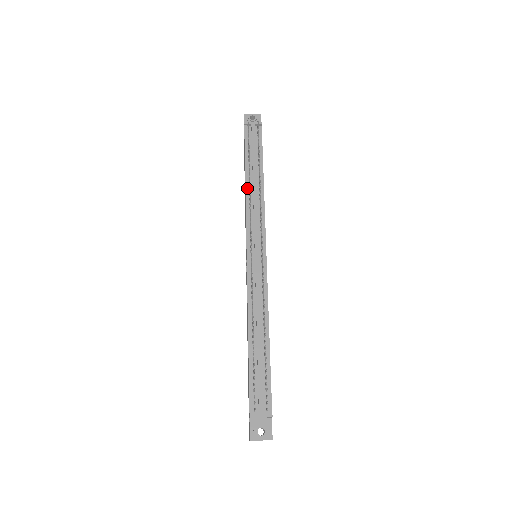
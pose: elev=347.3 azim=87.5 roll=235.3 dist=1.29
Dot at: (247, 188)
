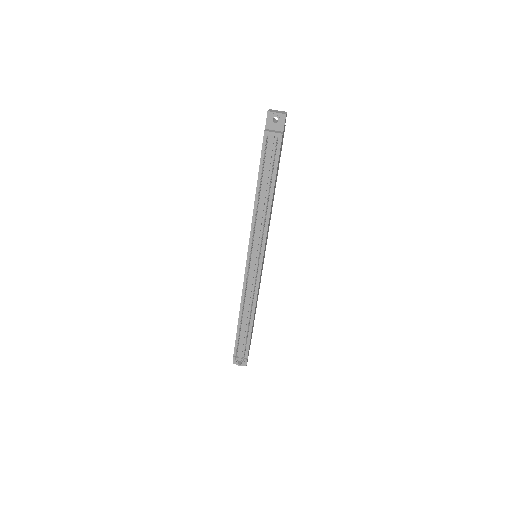
Dot at: (256, 204)
